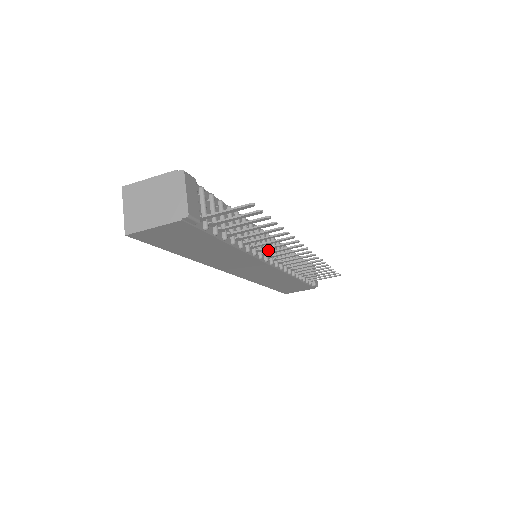
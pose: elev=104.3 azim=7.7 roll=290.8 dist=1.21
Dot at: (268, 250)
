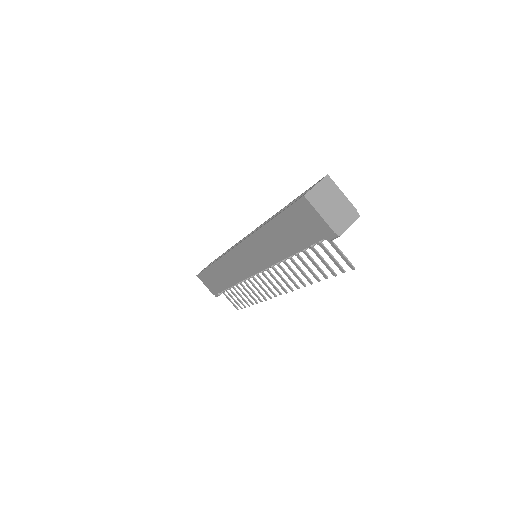
Dot at: occluded
